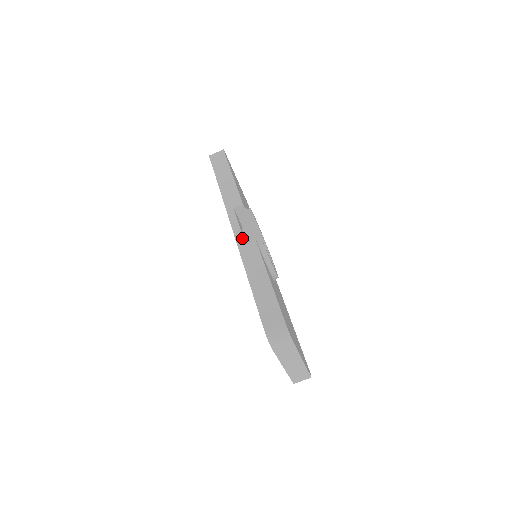
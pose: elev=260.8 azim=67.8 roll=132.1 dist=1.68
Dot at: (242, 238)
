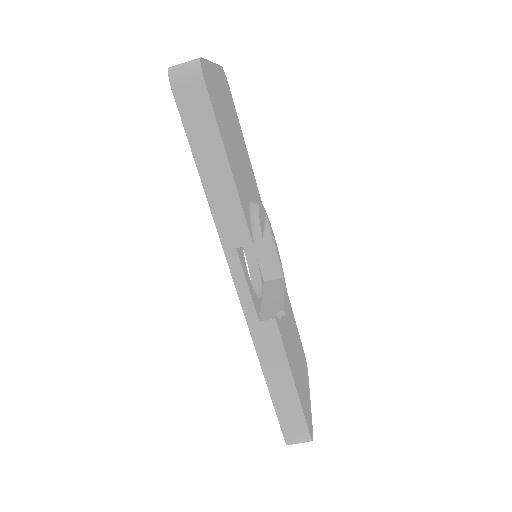
Dot at: (253, 311)
